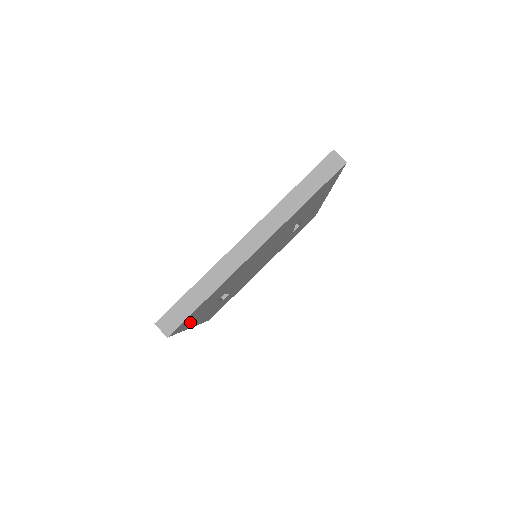
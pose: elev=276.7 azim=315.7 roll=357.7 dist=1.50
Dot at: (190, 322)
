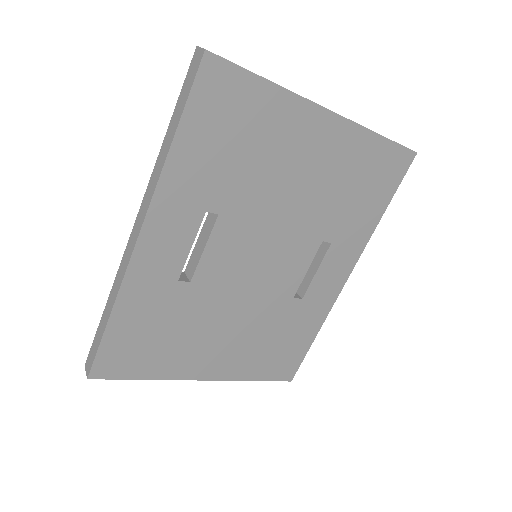
Dot at: (192, 142)
